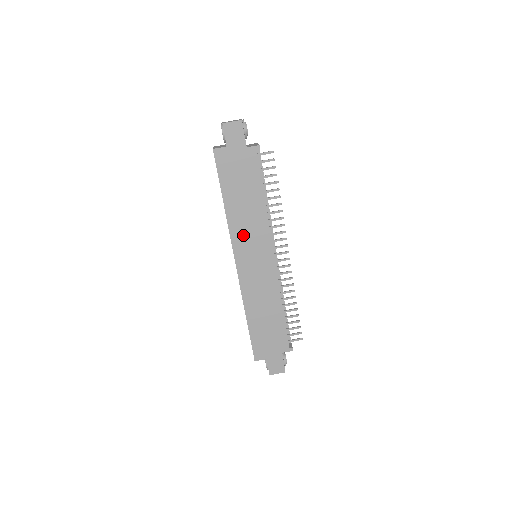
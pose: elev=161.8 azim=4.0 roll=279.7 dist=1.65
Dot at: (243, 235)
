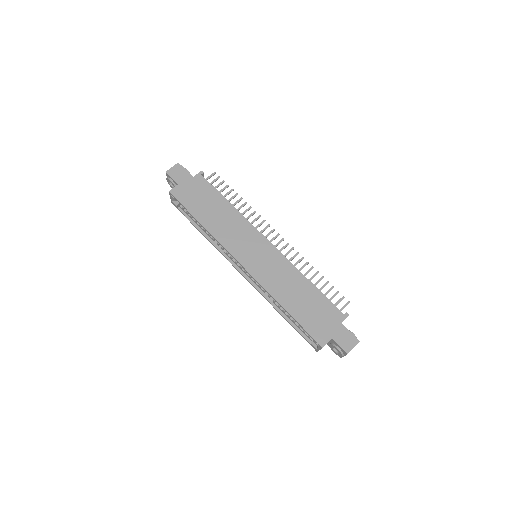
Dot at: (232, 239)
